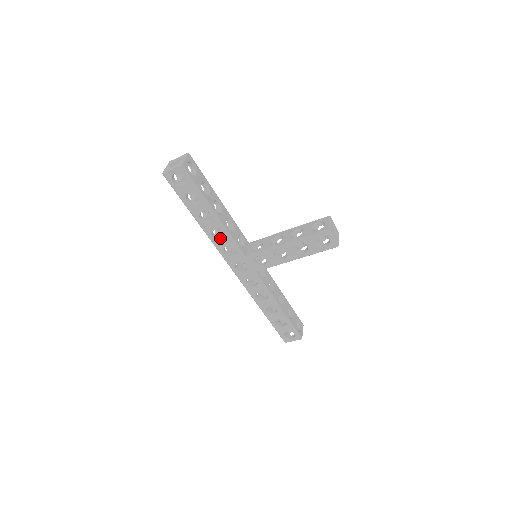
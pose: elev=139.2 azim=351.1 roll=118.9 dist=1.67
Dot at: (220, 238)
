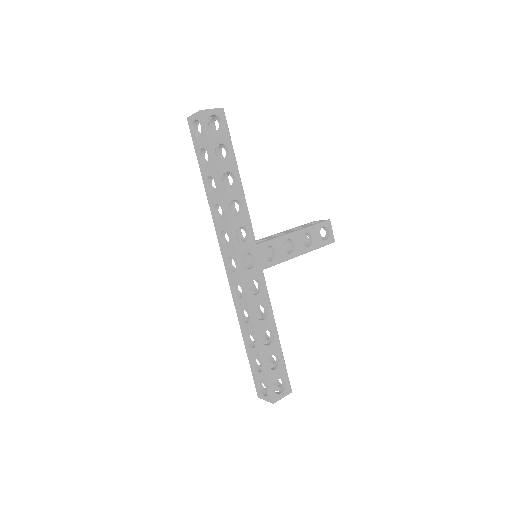
Dot at: (234, 215)
